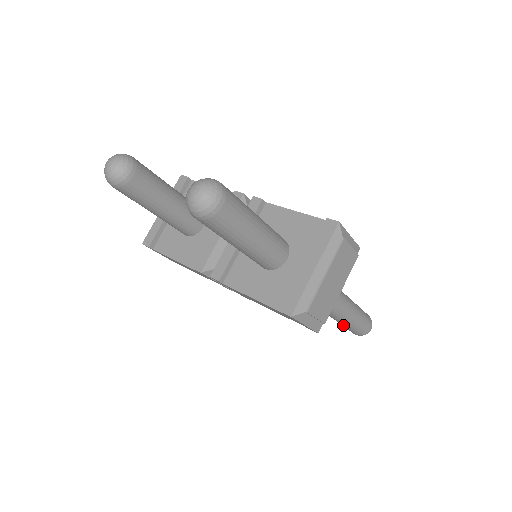
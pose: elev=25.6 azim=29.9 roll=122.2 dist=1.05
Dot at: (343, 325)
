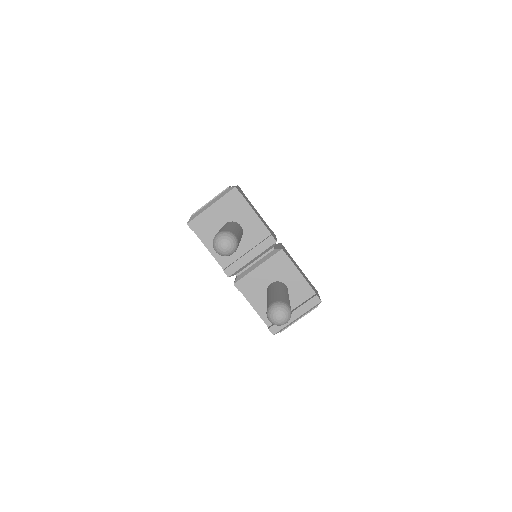
Dot at: occluded
